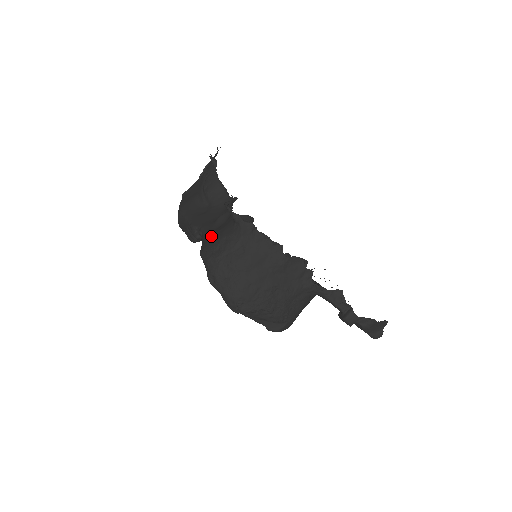
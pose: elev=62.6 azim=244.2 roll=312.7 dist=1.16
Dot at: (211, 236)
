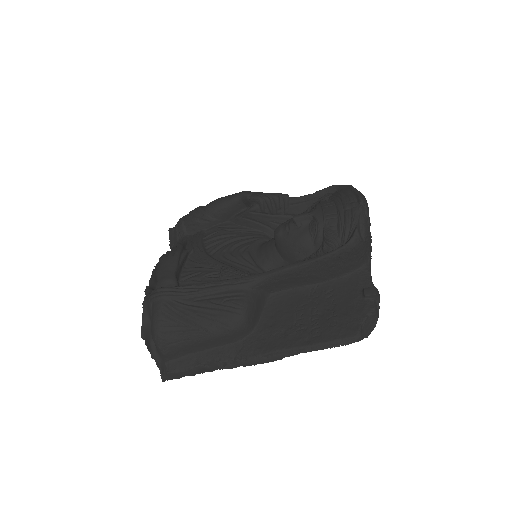
Dot at: occluded
